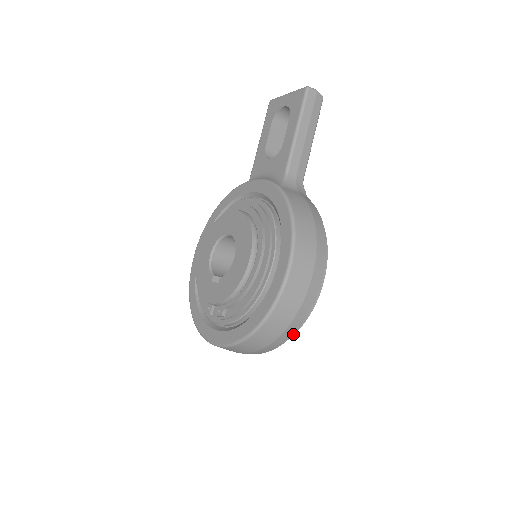
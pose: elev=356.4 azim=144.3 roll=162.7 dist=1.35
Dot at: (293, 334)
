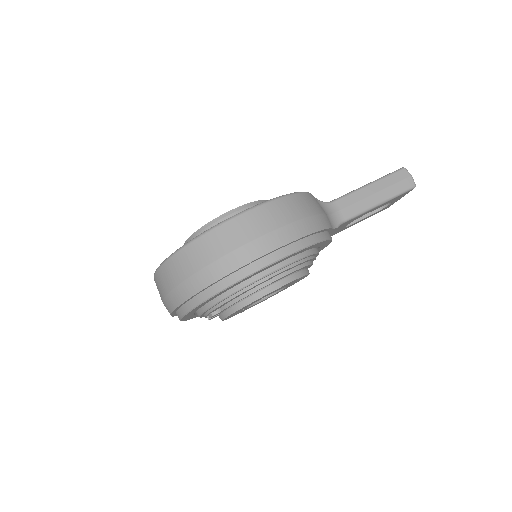
Dot at: (208, 286)
